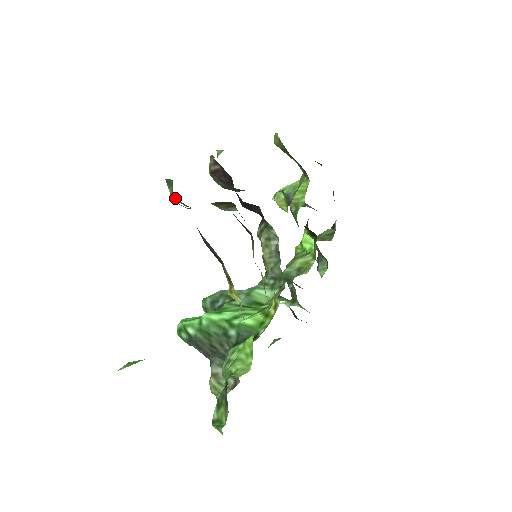
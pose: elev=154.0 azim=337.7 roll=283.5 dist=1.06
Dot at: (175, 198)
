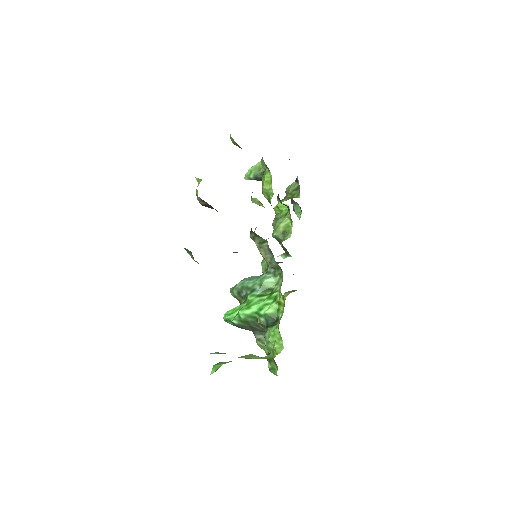
Dot at: occluded
